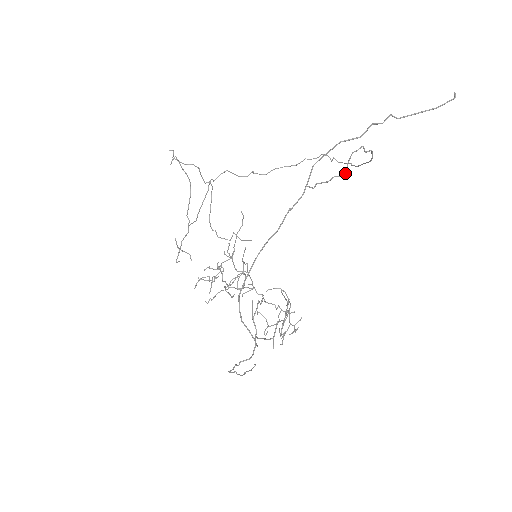
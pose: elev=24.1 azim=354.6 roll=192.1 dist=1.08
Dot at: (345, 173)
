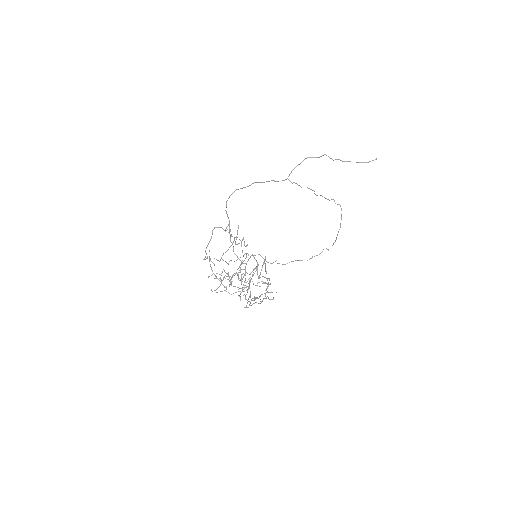
Dot at: (316, 195)
